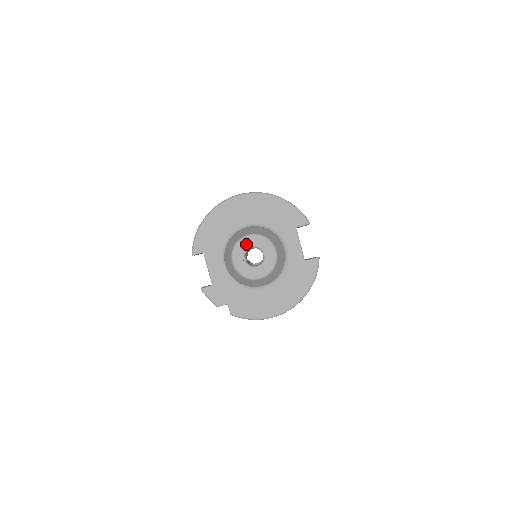
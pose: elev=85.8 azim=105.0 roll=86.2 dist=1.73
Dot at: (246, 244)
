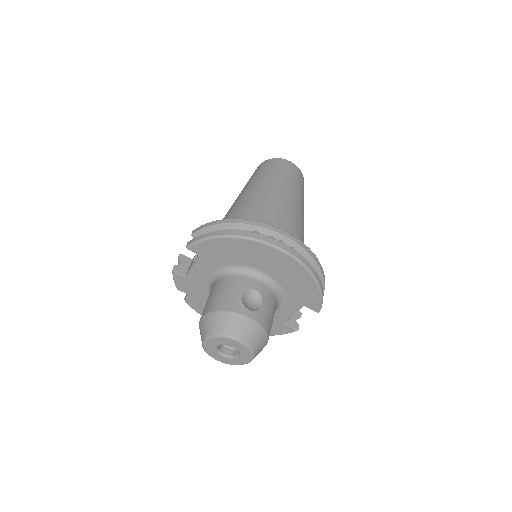
Dot at: (229, 343)
